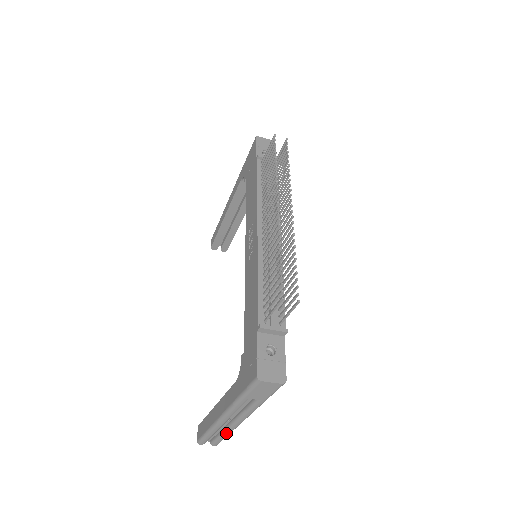
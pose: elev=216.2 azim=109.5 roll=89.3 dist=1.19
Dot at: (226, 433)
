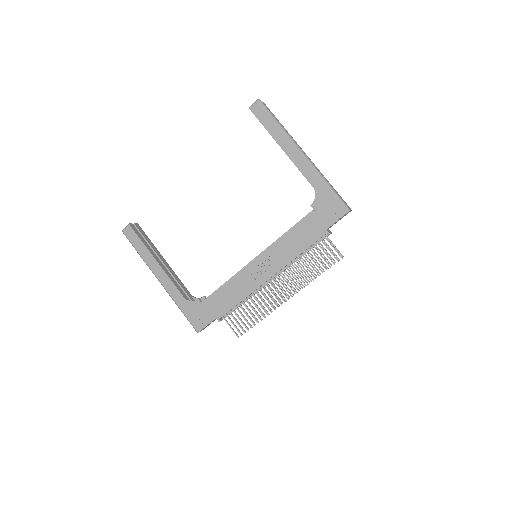
Dot at: occluded
